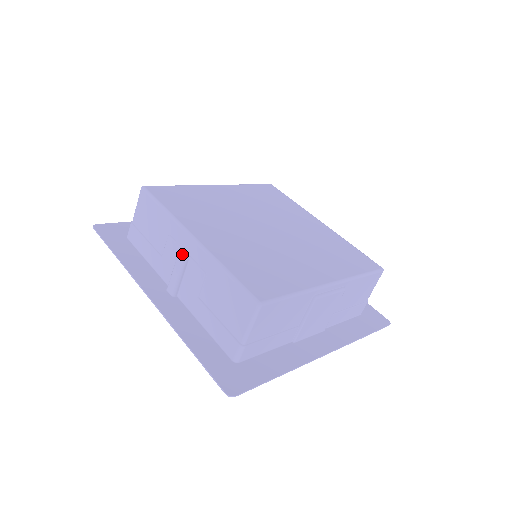
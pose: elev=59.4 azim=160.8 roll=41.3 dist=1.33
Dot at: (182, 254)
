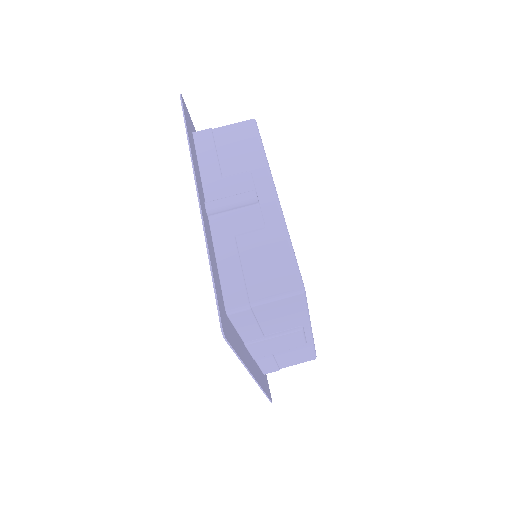
Dot at: occluded
